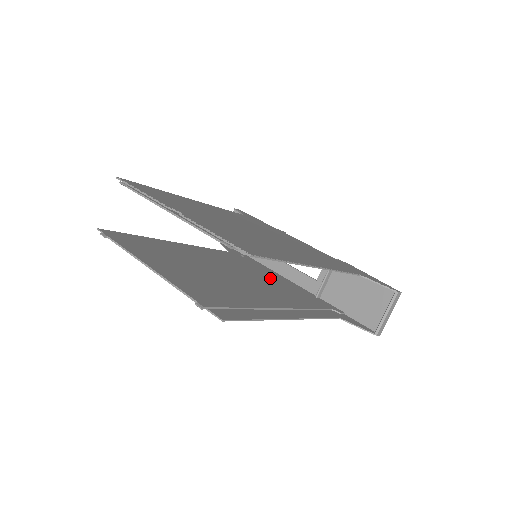
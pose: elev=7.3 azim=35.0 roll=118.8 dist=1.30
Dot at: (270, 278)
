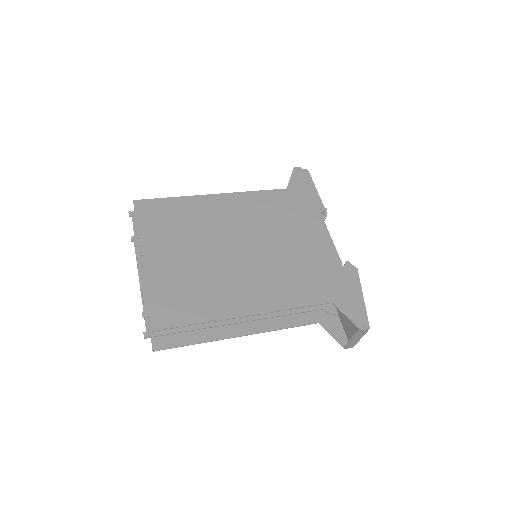
Dot at: occluded
